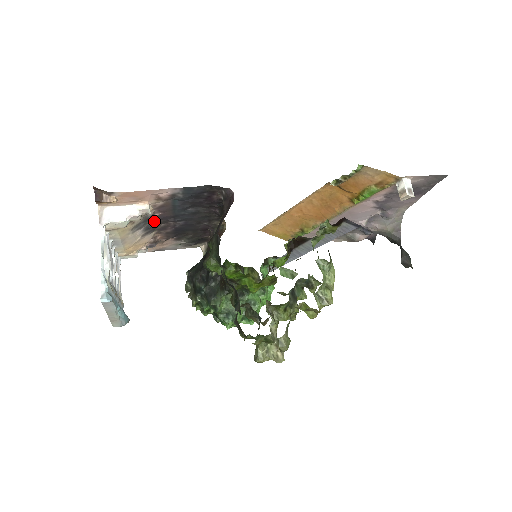
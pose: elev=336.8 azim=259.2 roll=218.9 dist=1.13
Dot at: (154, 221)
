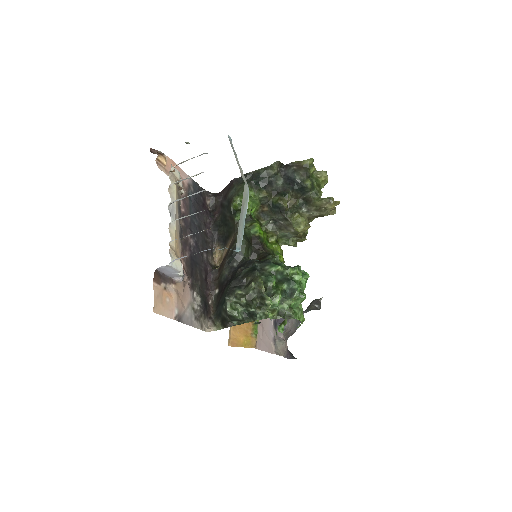
Dot at: (180, 224)
